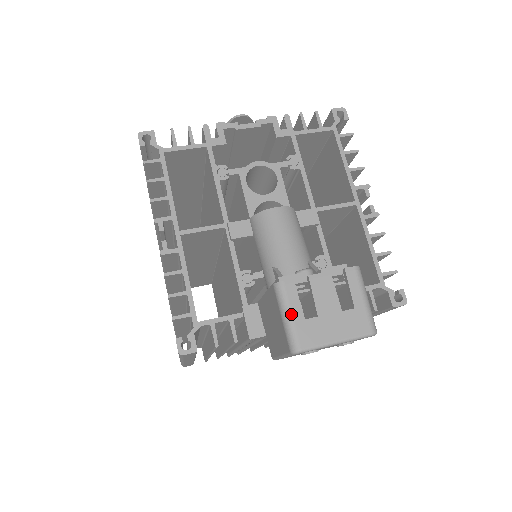
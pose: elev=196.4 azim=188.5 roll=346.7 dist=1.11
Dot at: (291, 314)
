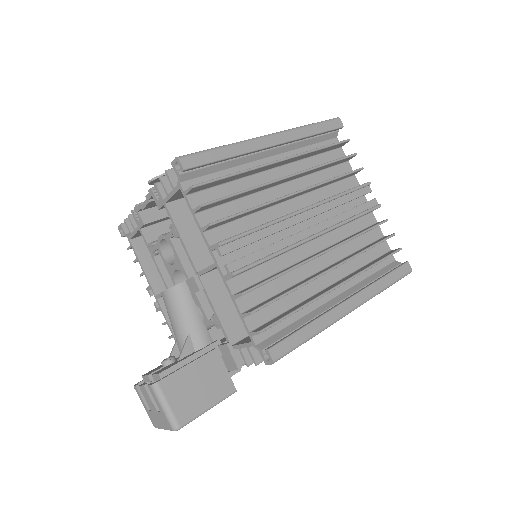
Dot at: occluded
